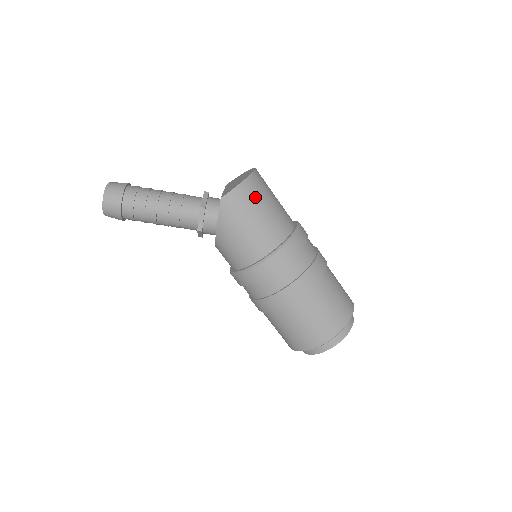
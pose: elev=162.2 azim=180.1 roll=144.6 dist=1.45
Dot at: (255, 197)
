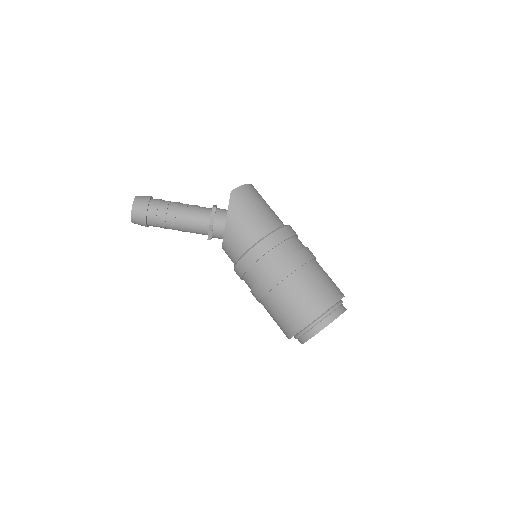
Dot at: (256, 196)
